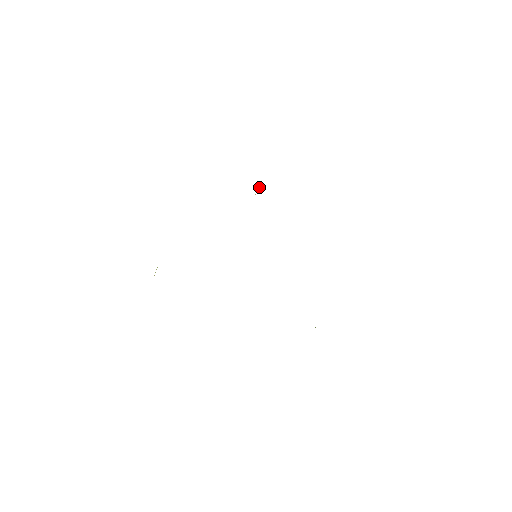
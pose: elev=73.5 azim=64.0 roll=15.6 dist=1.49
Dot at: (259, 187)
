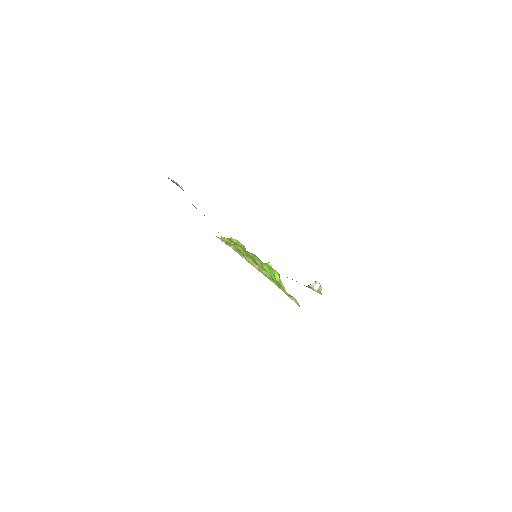
Dot at: occluded
